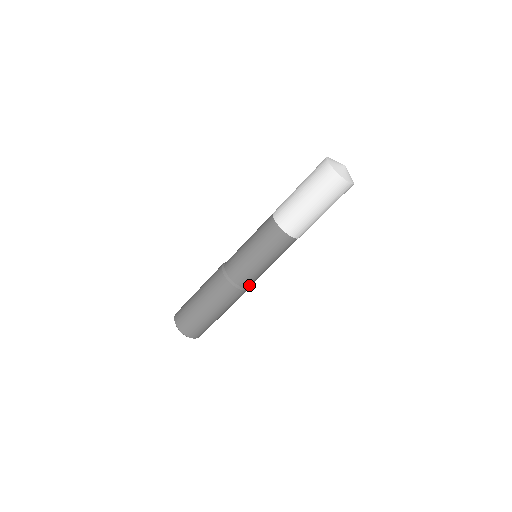
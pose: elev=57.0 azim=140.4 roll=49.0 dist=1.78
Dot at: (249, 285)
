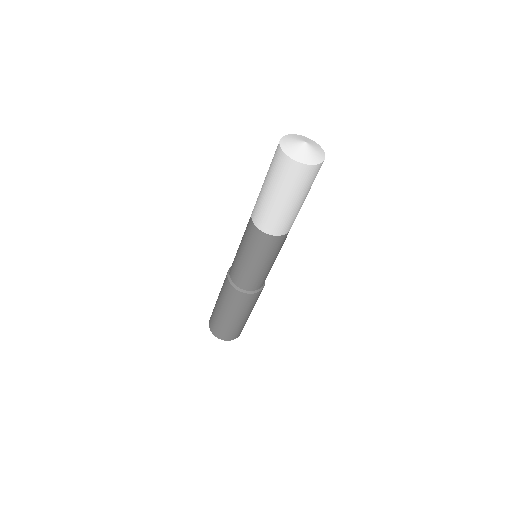
Dot at: (252, 288)
